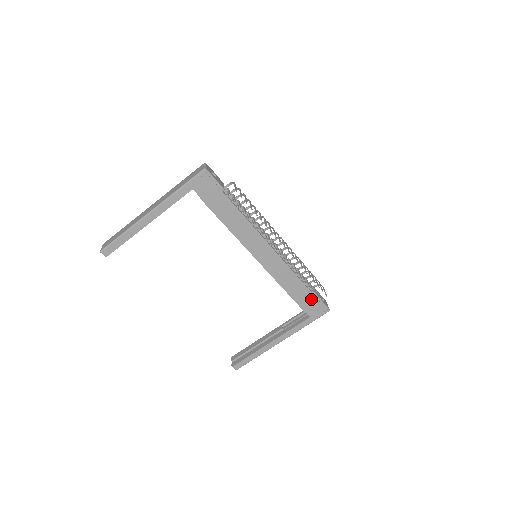
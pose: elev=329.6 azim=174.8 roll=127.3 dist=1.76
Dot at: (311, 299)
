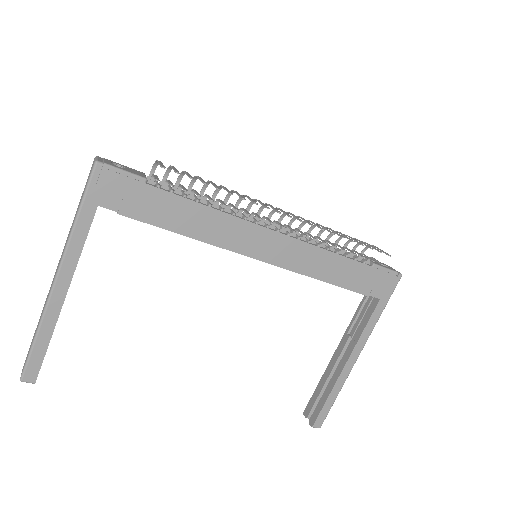
Dot at: (368, 273)
